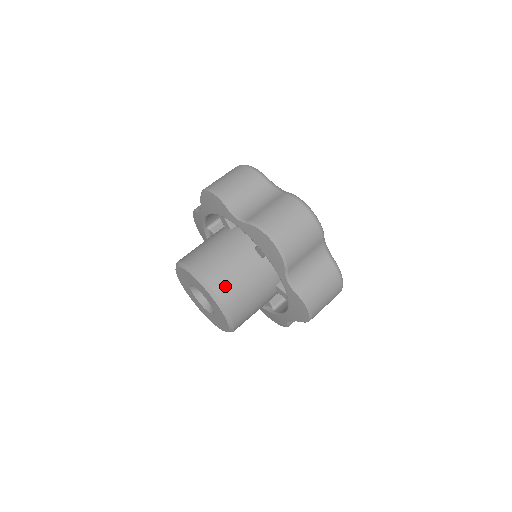
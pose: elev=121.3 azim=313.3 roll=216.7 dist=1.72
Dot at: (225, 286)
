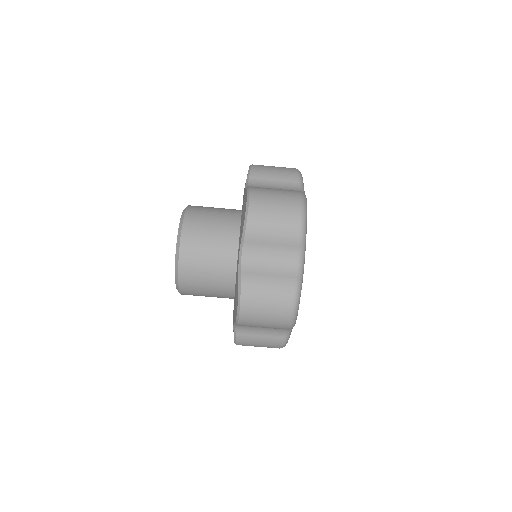
Dot at: occluded
